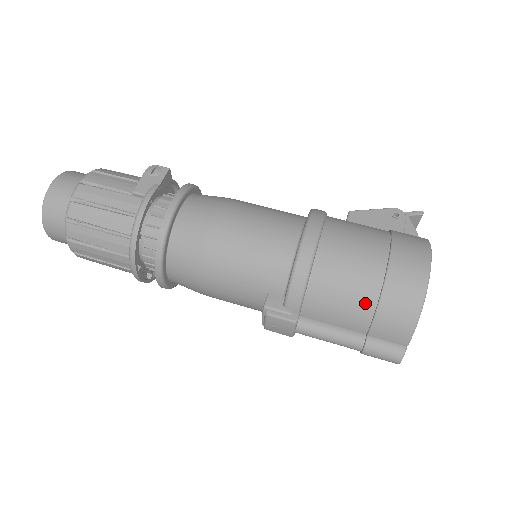
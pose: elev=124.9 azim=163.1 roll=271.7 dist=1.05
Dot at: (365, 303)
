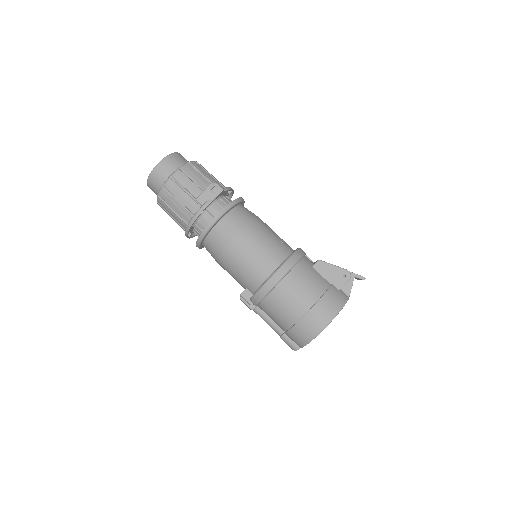
Dot at: (286, 323)
